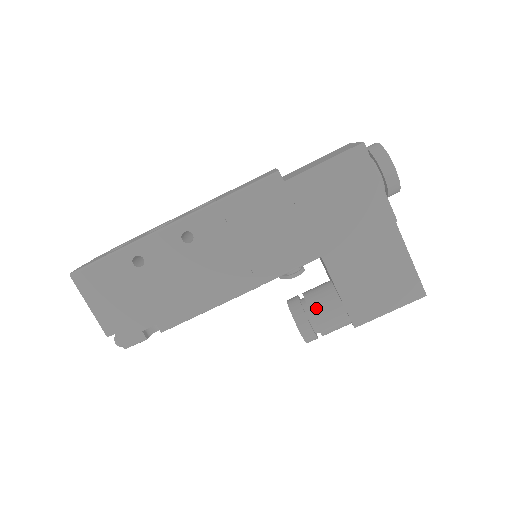
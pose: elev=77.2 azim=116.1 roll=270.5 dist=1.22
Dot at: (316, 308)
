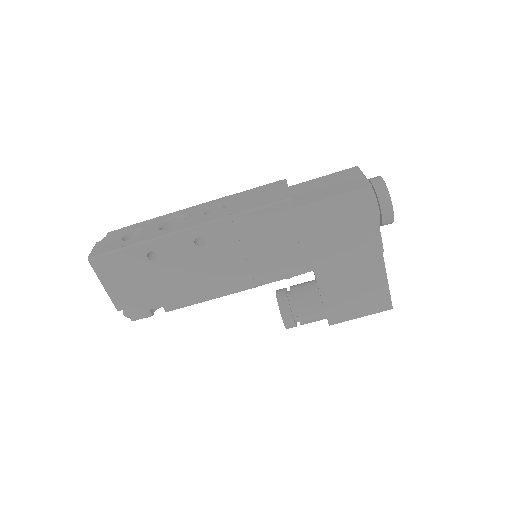
Dot at: (301, 306)
